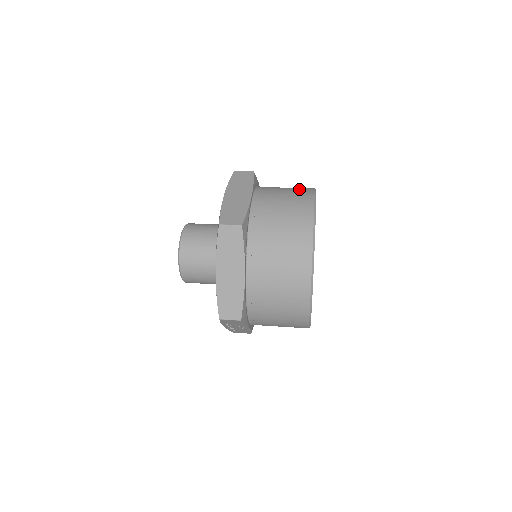
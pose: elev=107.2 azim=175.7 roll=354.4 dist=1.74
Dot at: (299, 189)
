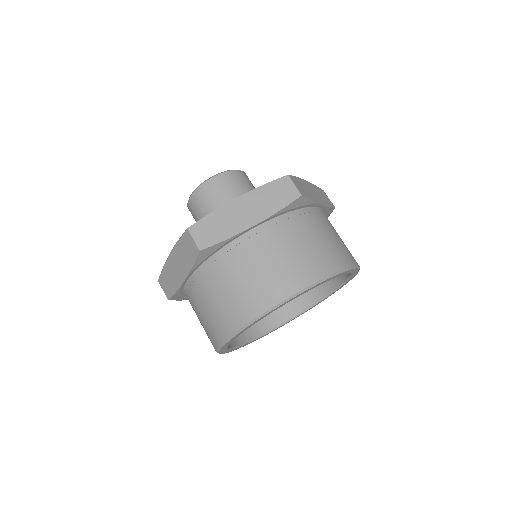
Dot at: (315, 260)
